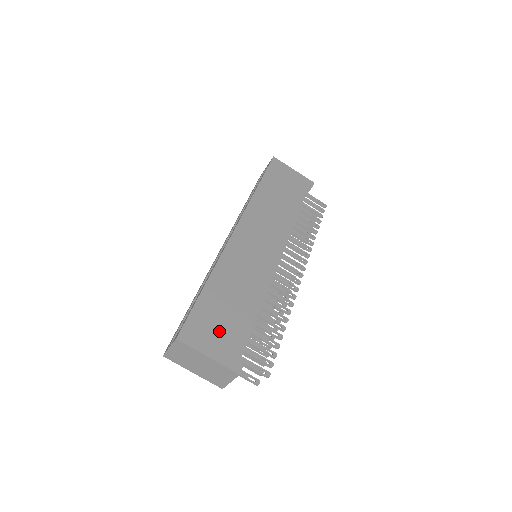
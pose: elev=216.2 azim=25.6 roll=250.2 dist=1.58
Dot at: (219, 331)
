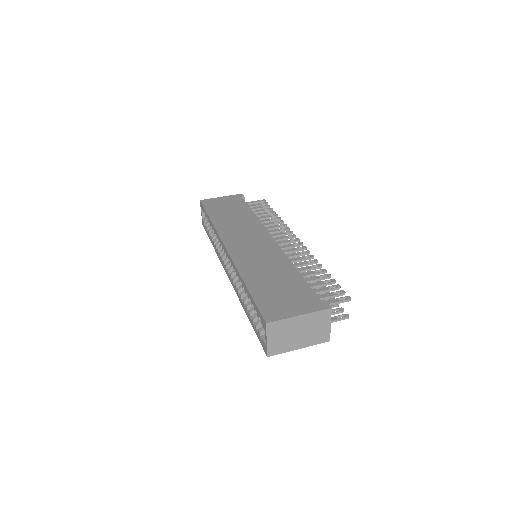
Dot at: (288, 299)
